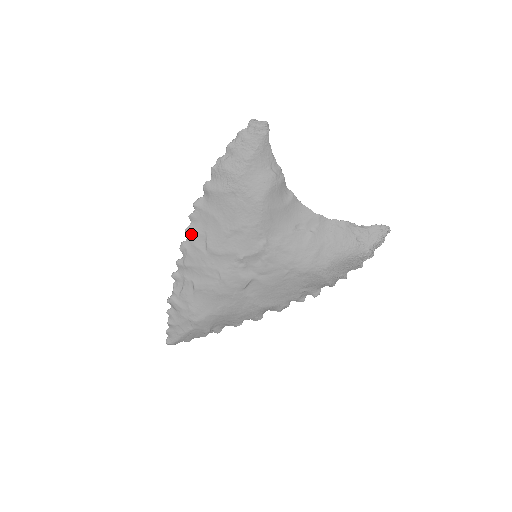
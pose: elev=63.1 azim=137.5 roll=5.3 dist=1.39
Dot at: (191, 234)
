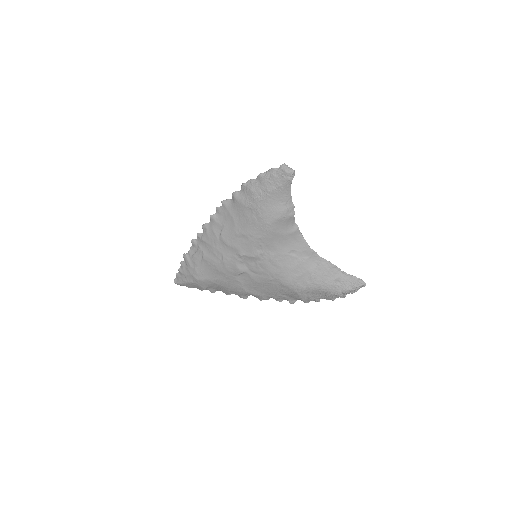
Dot at: (213, 221)
